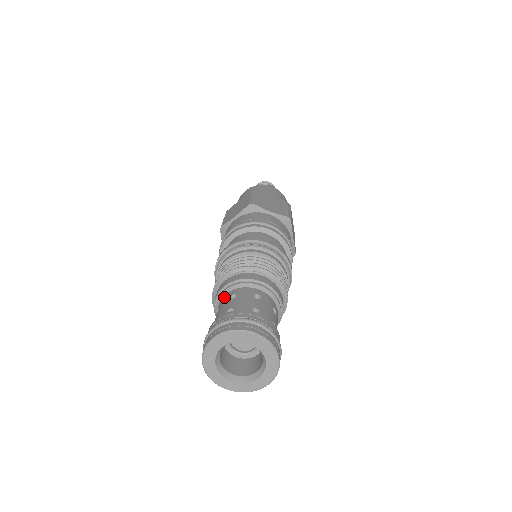
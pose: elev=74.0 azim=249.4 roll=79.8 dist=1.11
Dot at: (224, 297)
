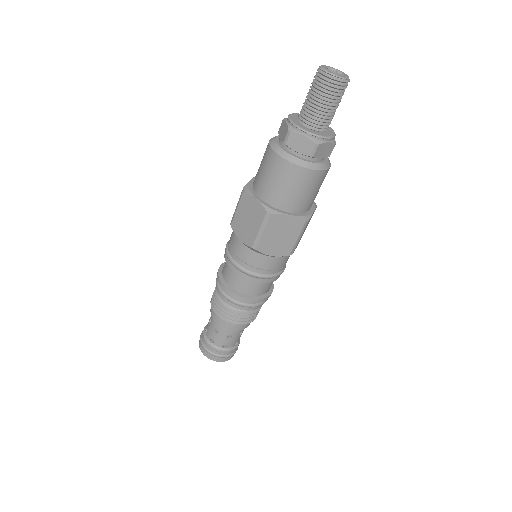
Dot at: (213, 322)
